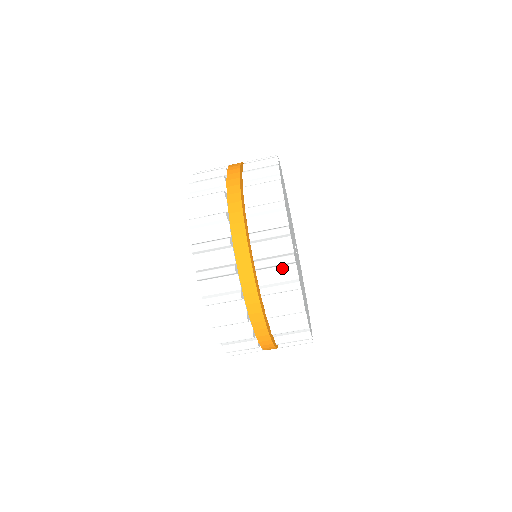
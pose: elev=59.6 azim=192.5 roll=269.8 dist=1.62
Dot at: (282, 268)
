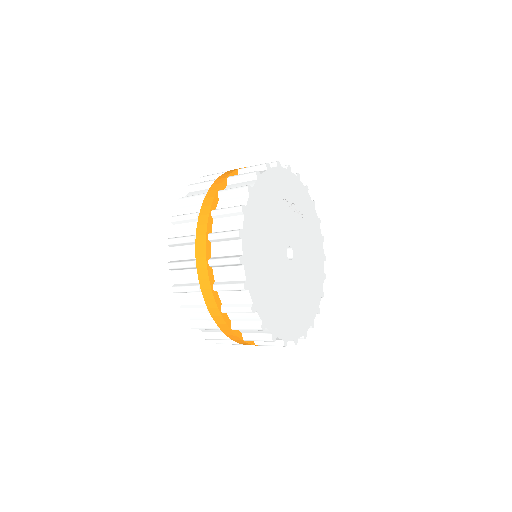
Dot at: occluded
